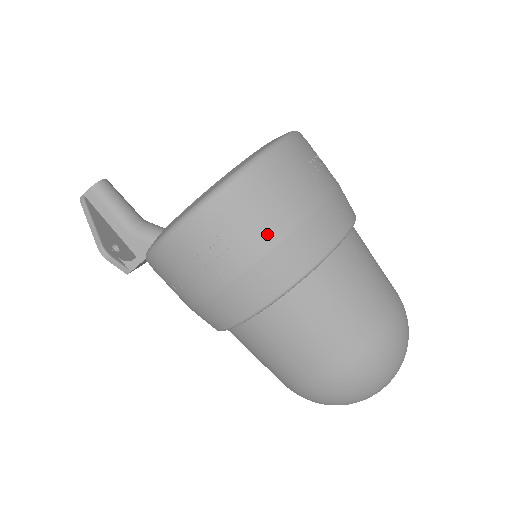
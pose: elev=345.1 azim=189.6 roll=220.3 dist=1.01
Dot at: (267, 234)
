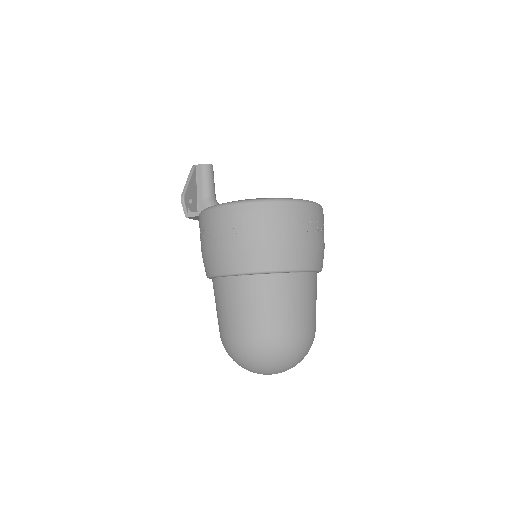
Dot at: (257, 238)
